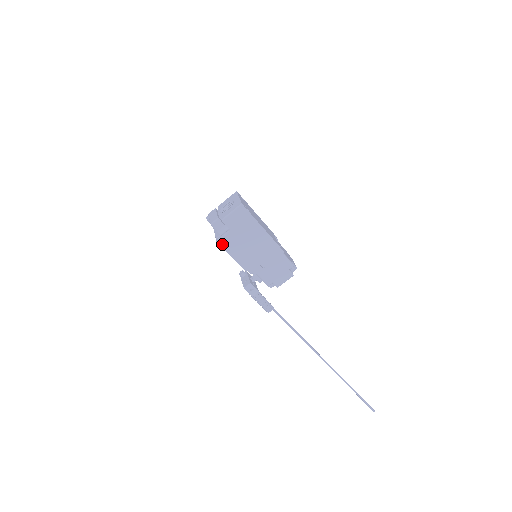
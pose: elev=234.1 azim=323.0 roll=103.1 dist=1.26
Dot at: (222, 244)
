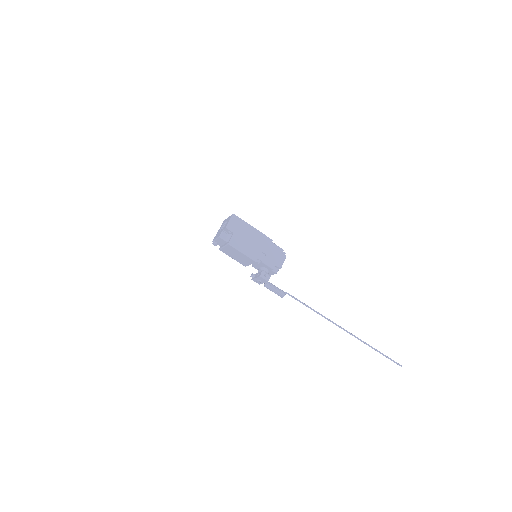
Dot at: (233, 245)
